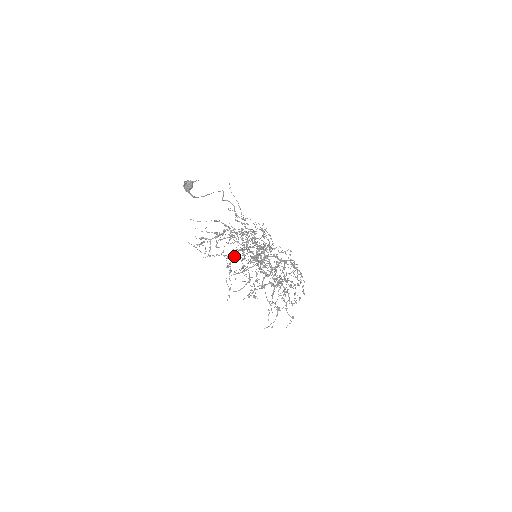
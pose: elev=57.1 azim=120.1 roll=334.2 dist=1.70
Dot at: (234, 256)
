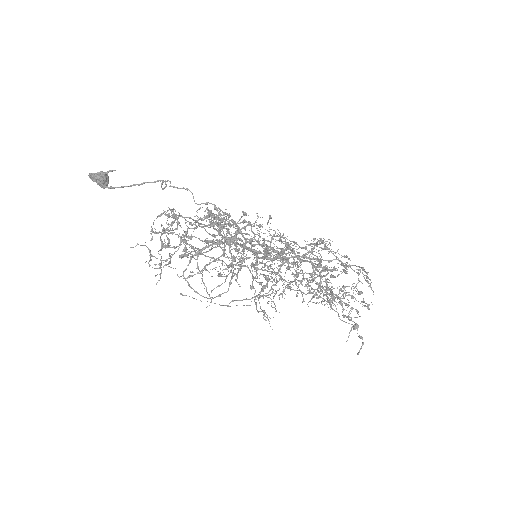
Dot at: occluded
